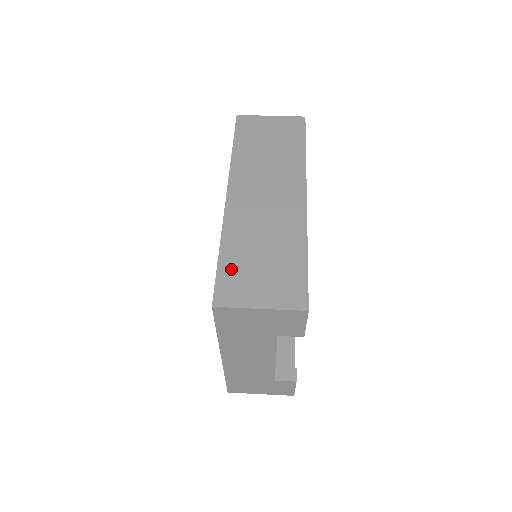
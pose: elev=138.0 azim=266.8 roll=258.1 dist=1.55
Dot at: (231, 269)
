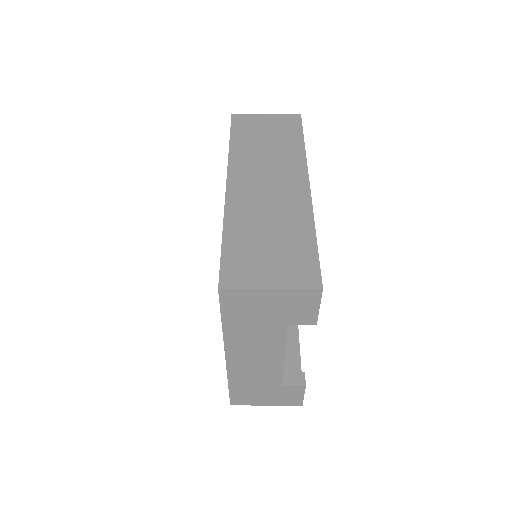
Dot at: (236, 252)
